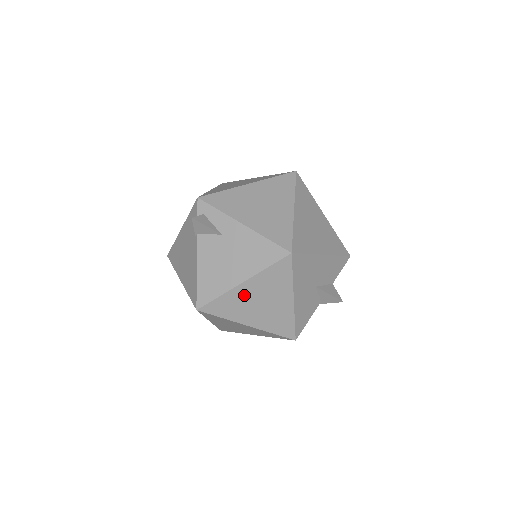
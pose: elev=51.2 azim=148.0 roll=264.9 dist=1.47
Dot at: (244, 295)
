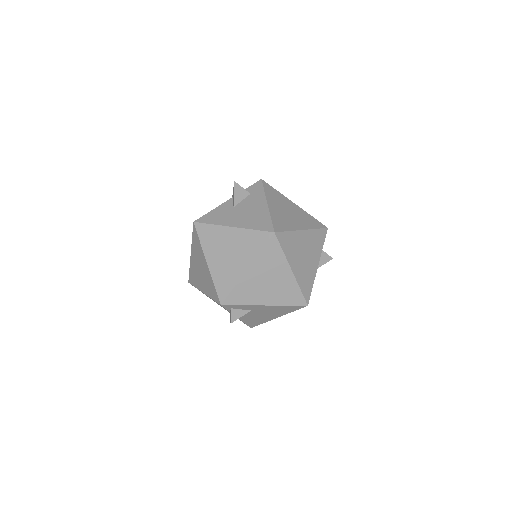
Dot at: occluded
